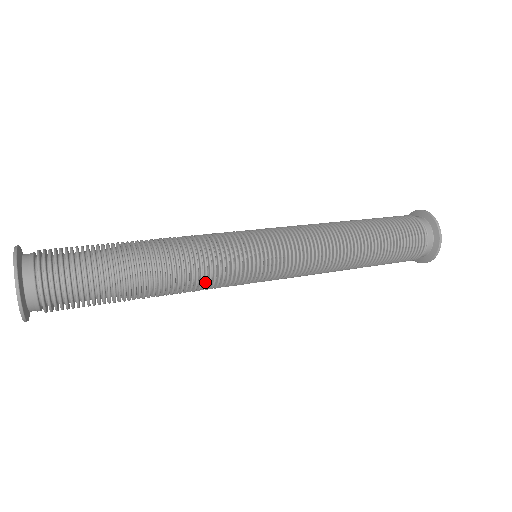
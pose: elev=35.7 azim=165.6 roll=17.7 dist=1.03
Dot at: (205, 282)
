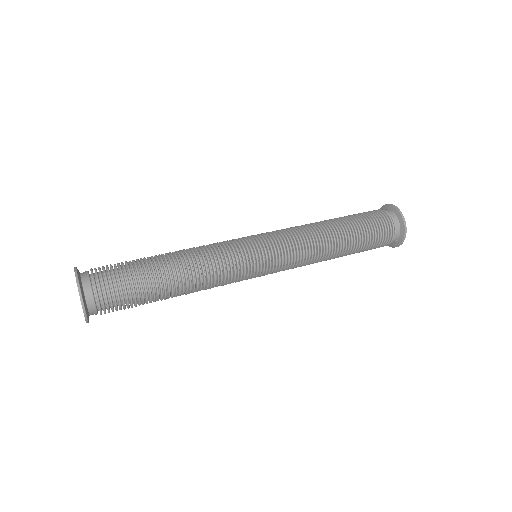
Dot at: occluded
